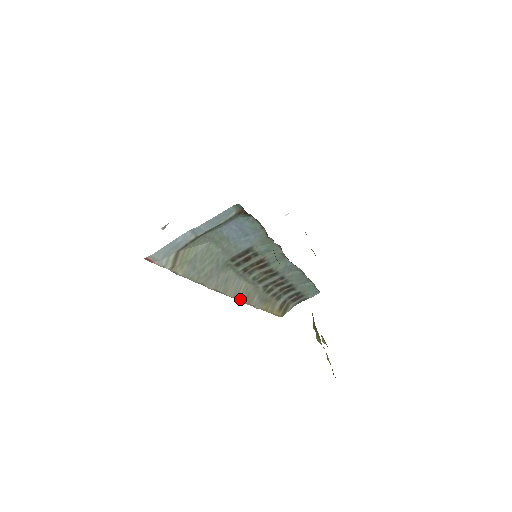
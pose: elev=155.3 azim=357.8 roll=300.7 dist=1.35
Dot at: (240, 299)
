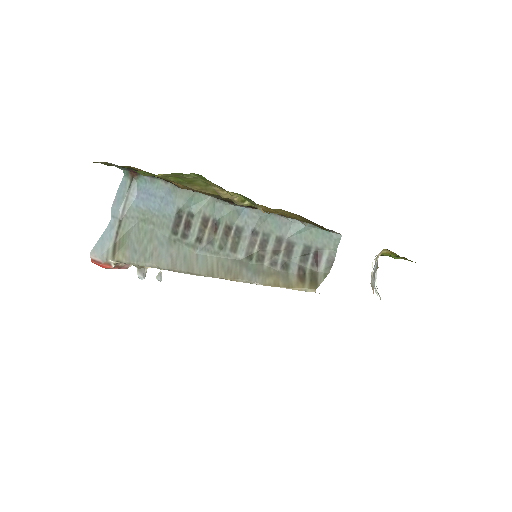
Dot at: (219, 276)
